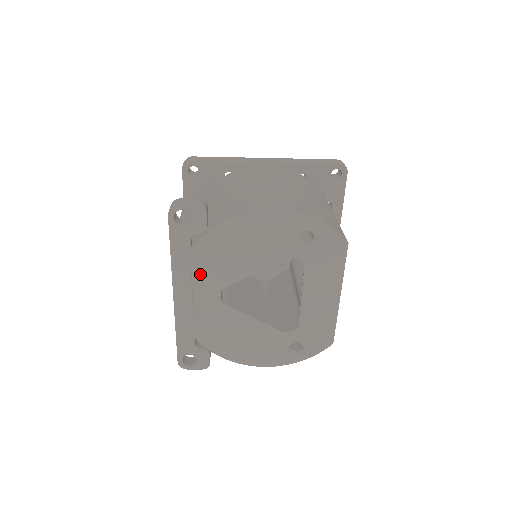
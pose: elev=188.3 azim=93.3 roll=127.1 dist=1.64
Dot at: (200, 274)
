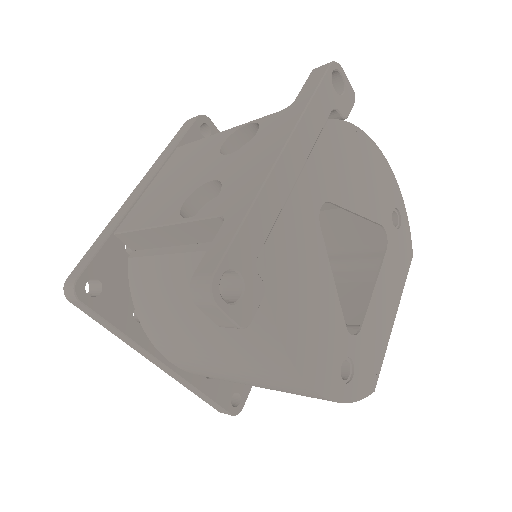
Dot at: (320, 157)
